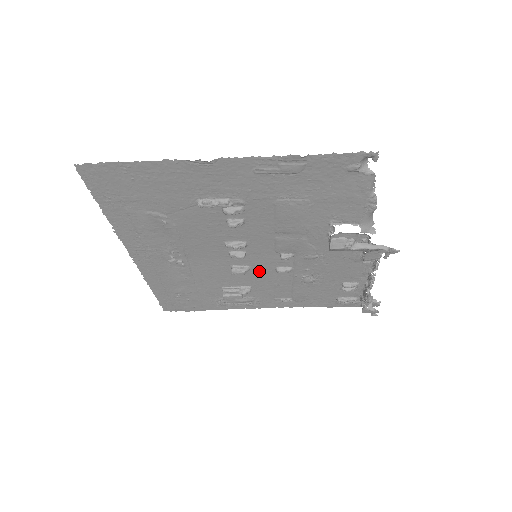
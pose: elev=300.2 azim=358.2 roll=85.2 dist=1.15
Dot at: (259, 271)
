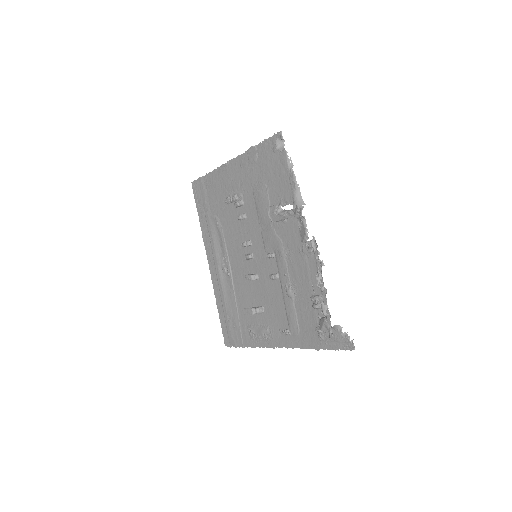
Dot at: (263, 281)
